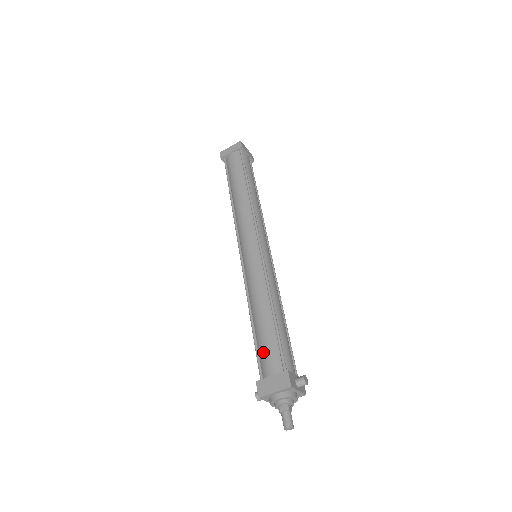
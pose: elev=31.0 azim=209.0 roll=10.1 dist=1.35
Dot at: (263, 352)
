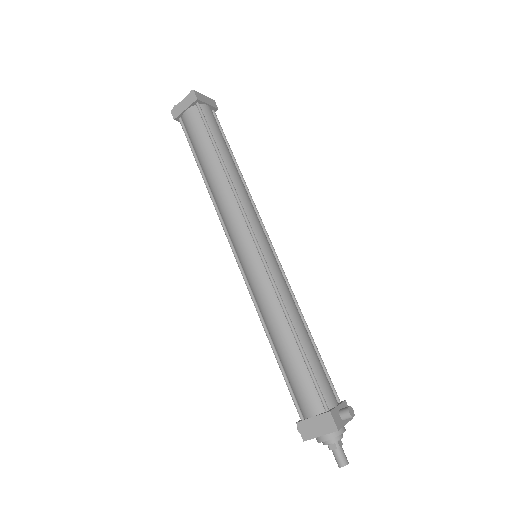
Dot at: (296, 388)
